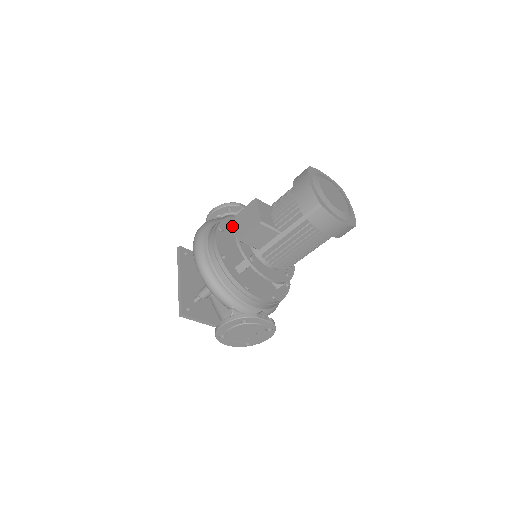
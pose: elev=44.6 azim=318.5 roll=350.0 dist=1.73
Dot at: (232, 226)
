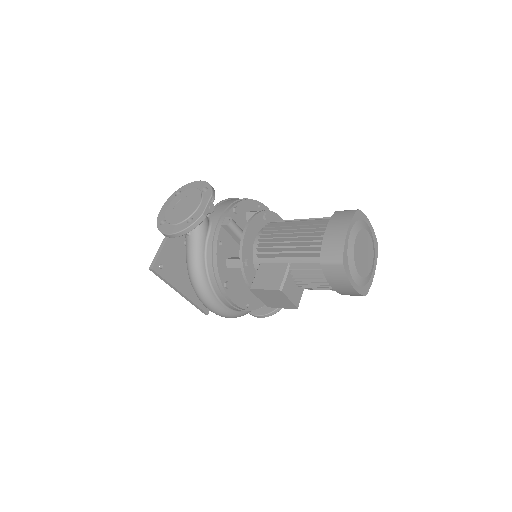
Dot at: occluded
